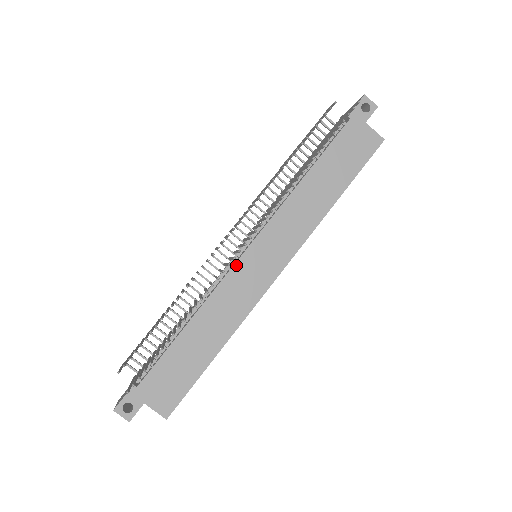
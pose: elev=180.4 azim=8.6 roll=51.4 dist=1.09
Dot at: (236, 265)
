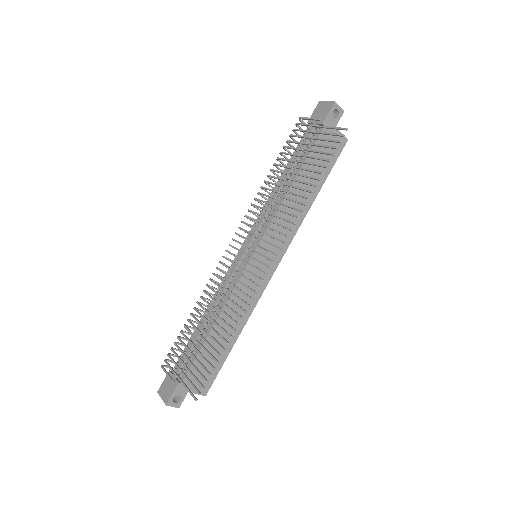
Dot at: occluded
